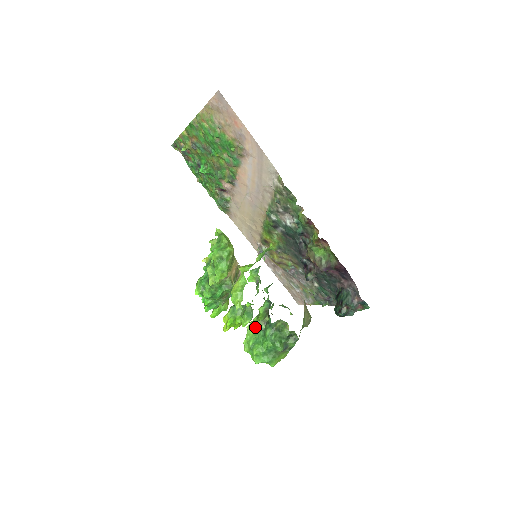
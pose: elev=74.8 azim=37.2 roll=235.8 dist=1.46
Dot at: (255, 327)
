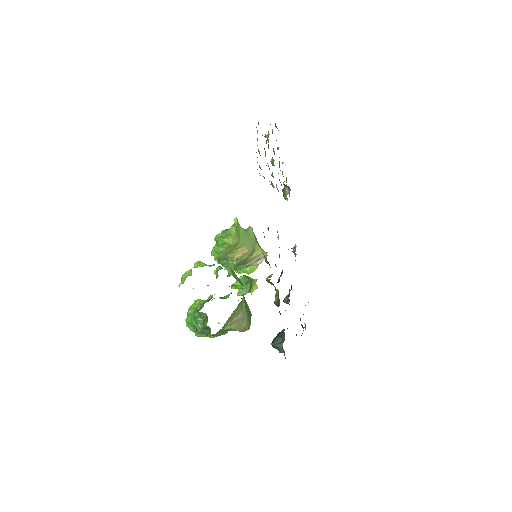
Dot at: (196, 305)
